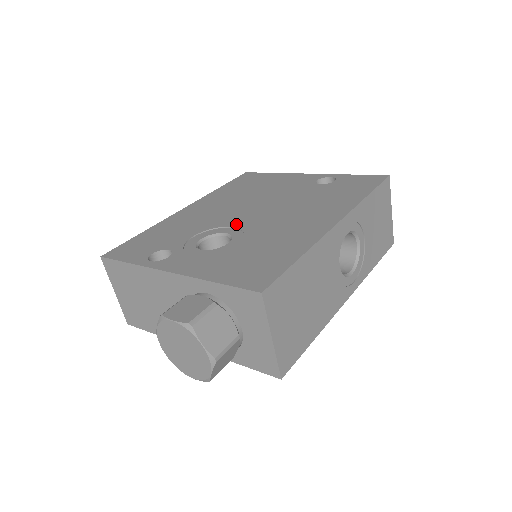
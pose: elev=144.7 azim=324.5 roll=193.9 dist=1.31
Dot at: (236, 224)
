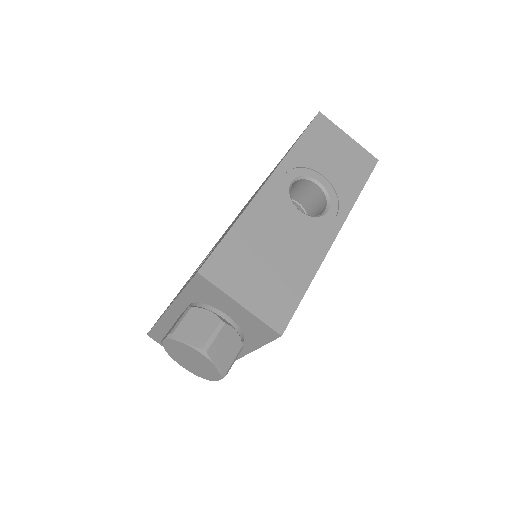
Dot at: occluded
